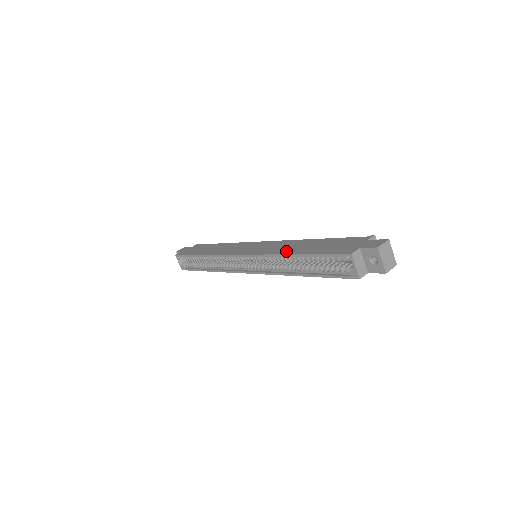
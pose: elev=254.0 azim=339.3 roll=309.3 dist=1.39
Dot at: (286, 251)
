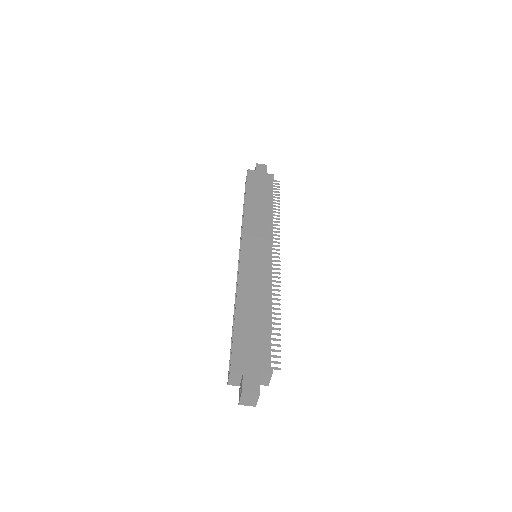
Dot at: (243, 295)
